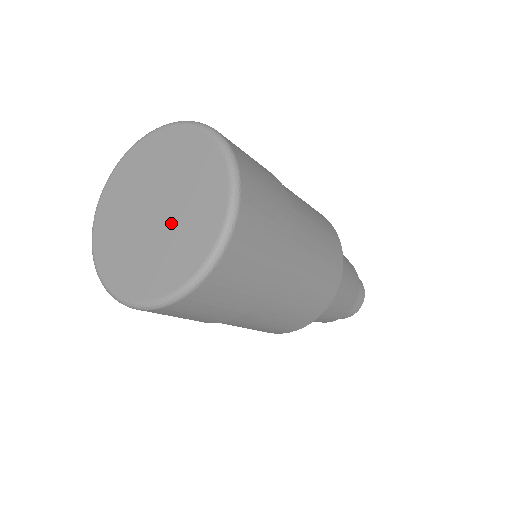
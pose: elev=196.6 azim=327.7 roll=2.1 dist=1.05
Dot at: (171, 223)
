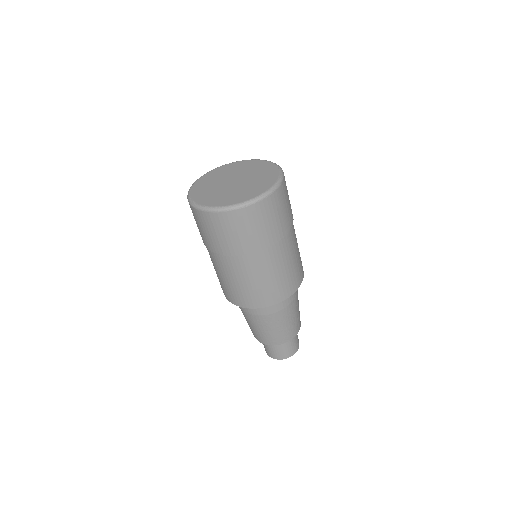
Dot at: (242, 186)
